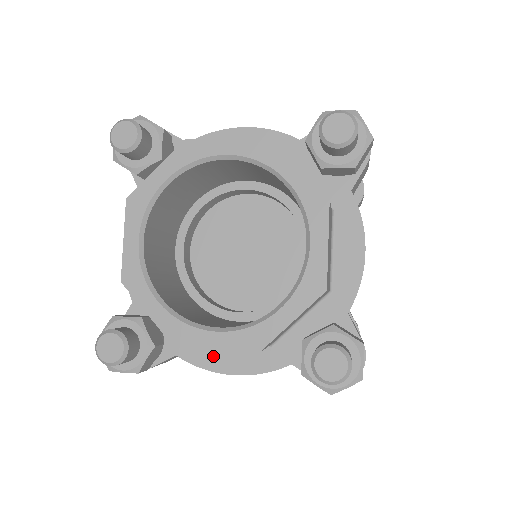
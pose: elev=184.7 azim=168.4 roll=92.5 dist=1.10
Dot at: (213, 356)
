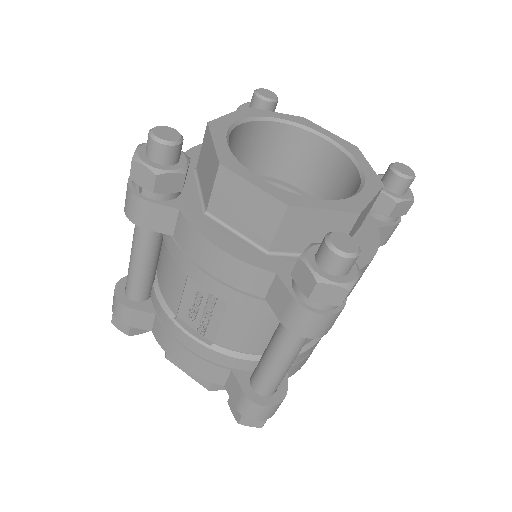
Dot at: (212, 229)
